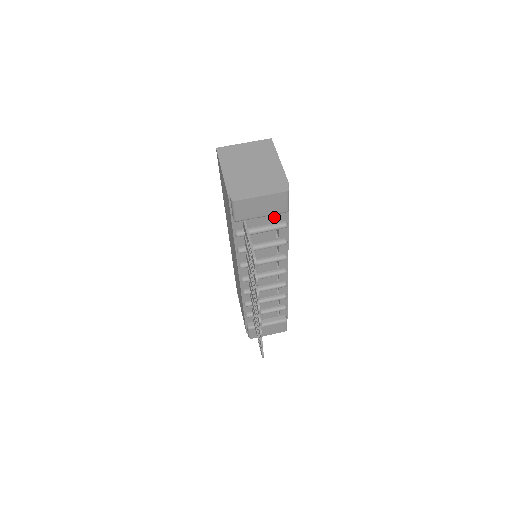
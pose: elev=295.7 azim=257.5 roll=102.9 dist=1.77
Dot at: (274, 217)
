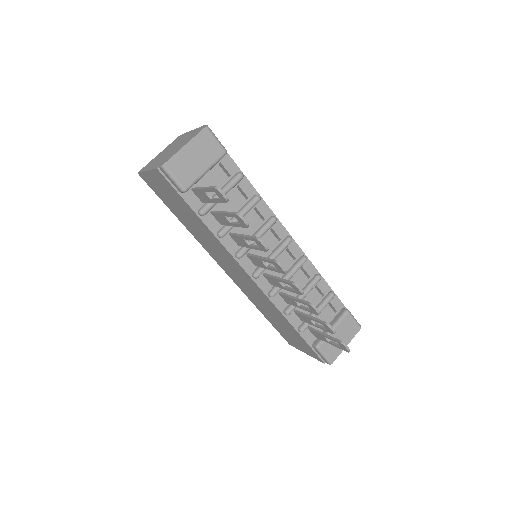
Dot at: (223, 173)
